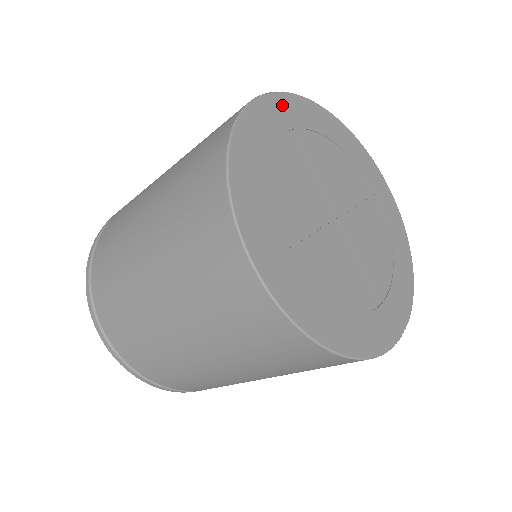
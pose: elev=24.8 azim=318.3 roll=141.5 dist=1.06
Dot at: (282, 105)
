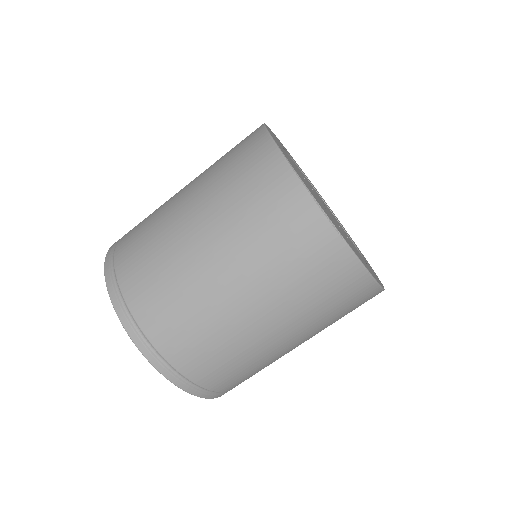
Dot at: occluded
